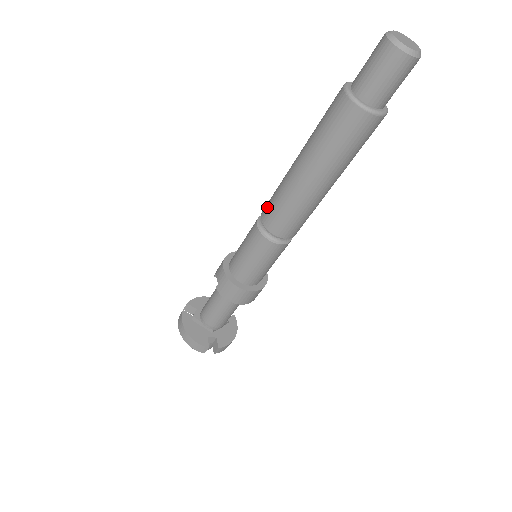
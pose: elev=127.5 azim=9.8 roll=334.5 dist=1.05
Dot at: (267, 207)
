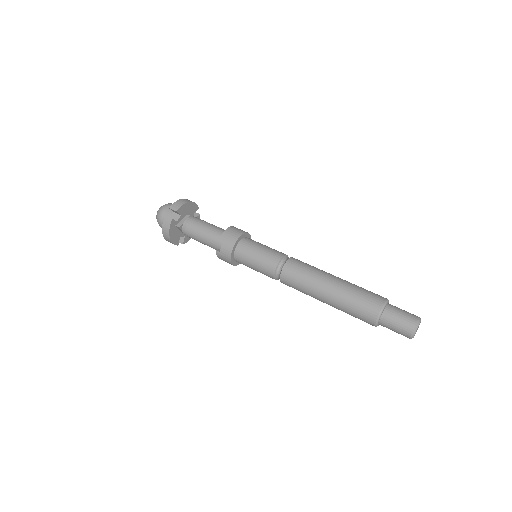
Dot at: (290, 275)
